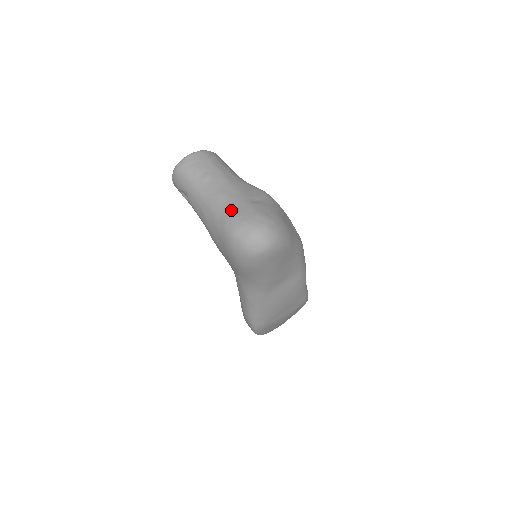
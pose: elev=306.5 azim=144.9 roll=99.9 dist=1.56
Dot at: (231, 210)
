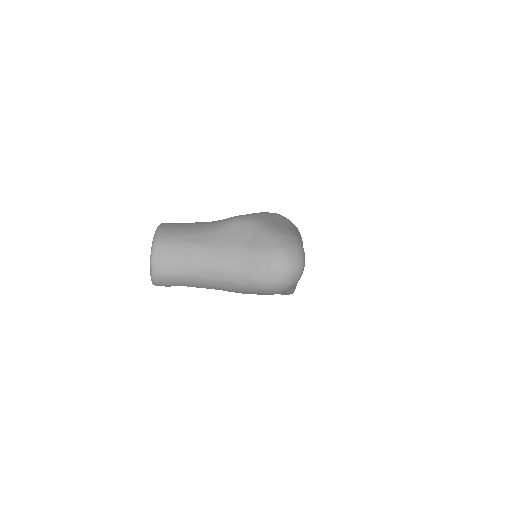
Dot at: (247, 269)
